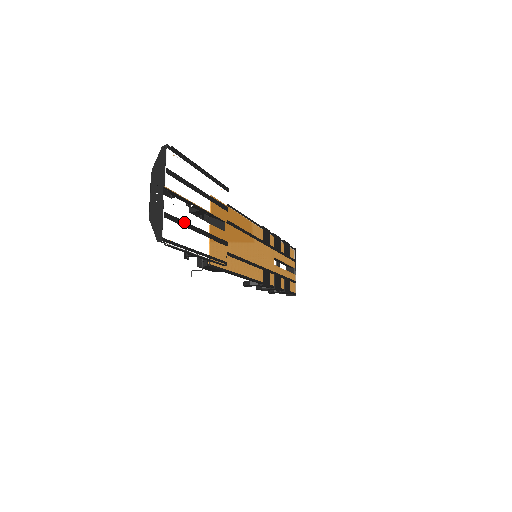
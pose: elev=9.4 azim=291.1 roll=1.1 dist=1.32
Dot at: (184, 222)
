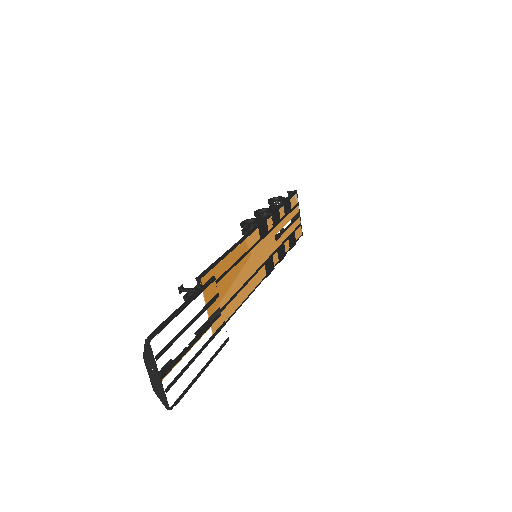
Dot at: (183, 369)
